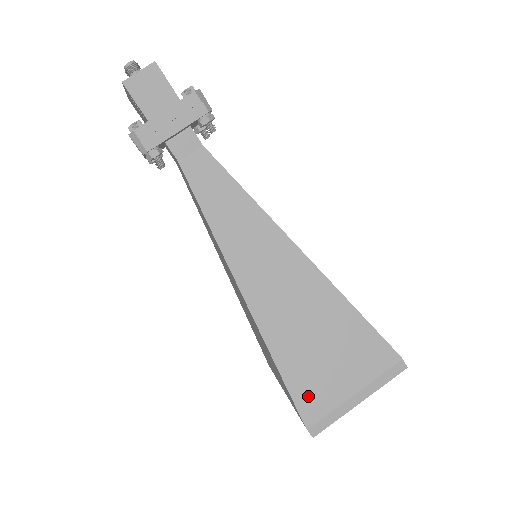
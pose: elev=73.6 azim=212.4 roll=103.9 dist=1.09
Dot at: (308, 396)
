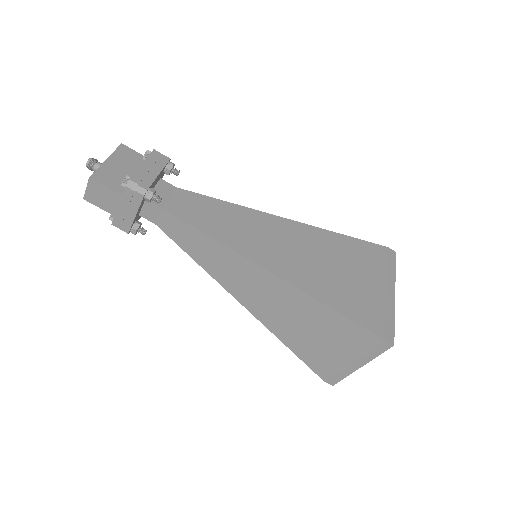
Dot at: (317, 363)
